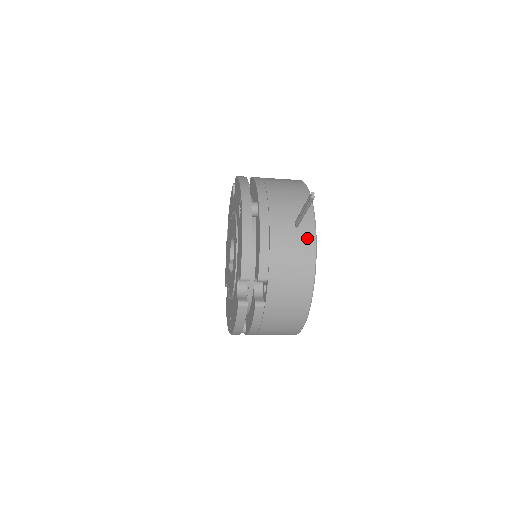
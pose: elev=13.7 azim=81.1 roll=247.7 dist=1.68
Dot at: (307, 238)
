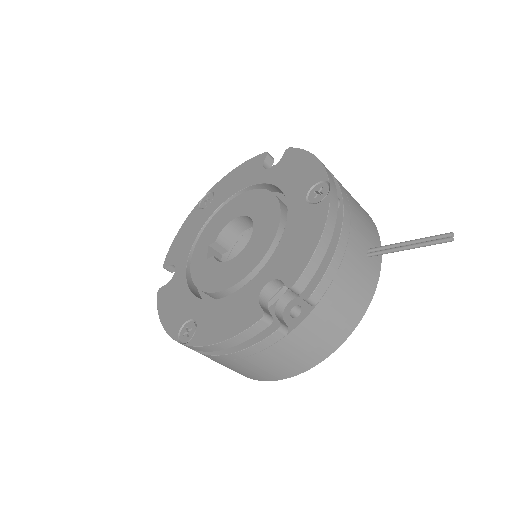
Dot at: (372, 276)
